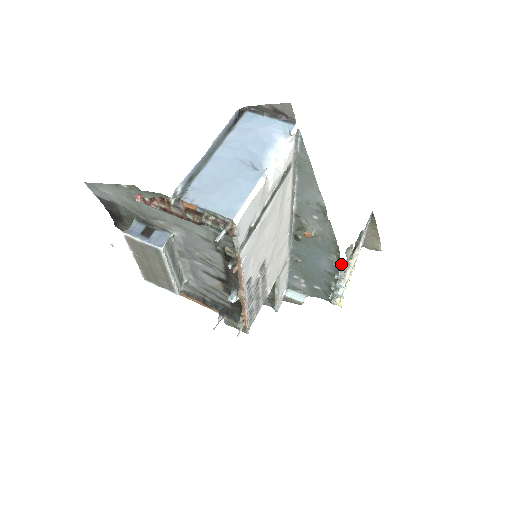
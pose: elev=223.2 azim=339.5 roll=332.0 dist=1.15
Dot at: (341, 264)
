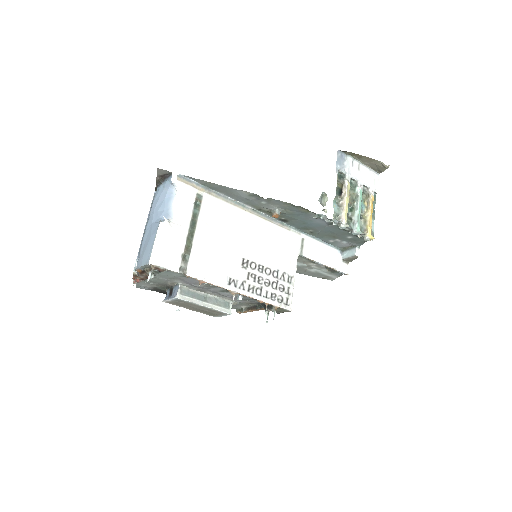
Dot at: (319, 215)
